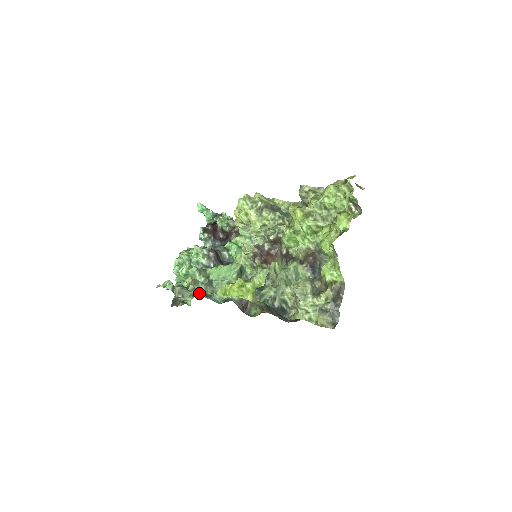
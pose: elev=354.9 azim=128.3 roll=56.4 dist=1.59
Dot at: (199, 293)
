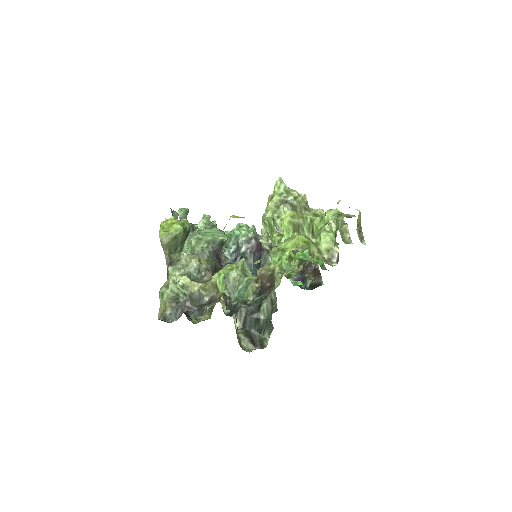
Dot at: occluded
